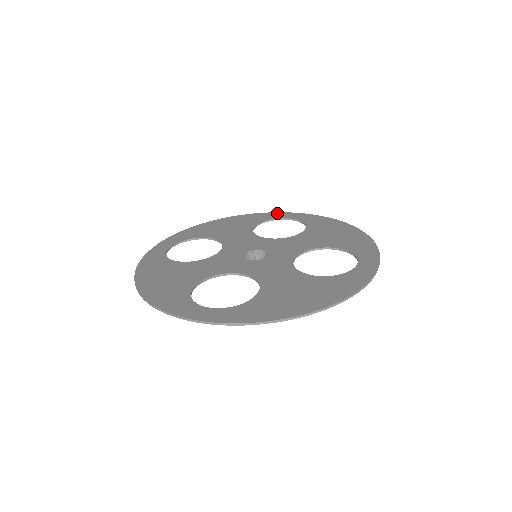
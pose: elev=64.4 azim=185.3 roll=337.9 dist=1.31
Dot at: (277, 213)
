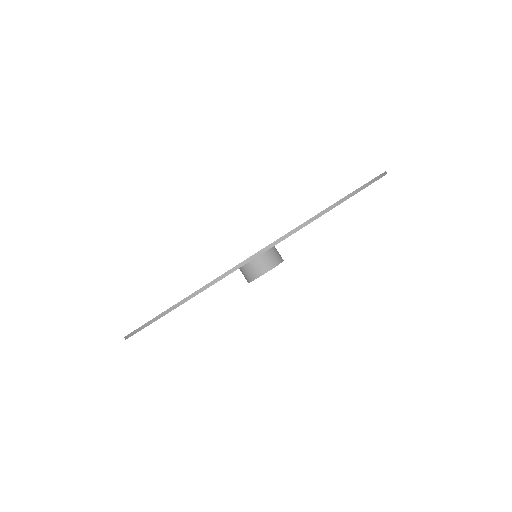
Dot at: occluded
